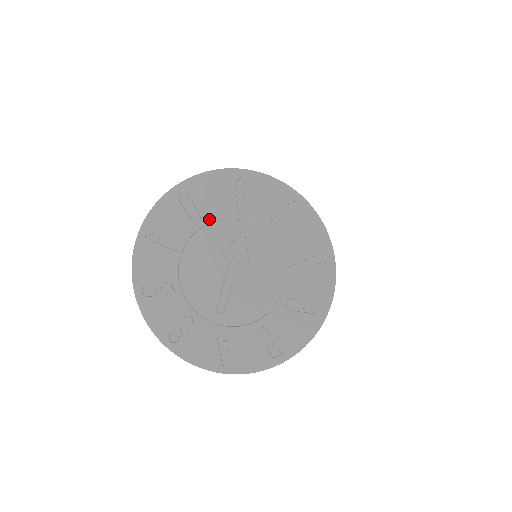
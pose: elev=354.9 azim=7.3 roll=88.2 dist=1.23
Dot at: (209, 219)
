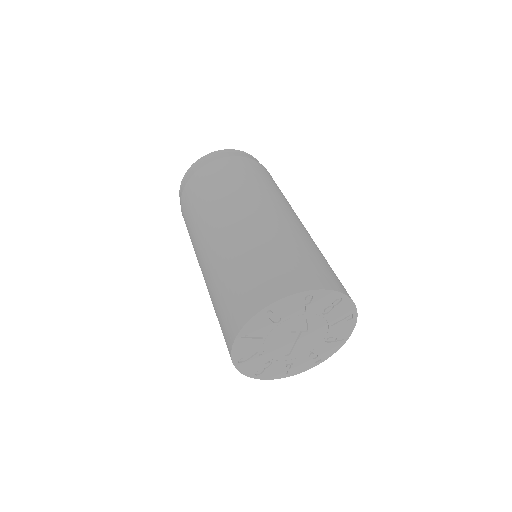
Dot at: (285, 319)
